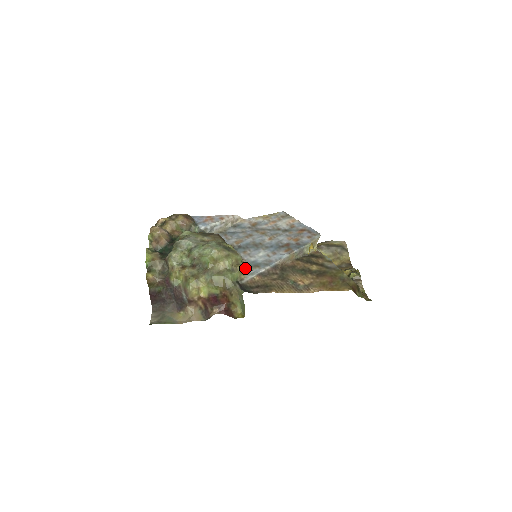
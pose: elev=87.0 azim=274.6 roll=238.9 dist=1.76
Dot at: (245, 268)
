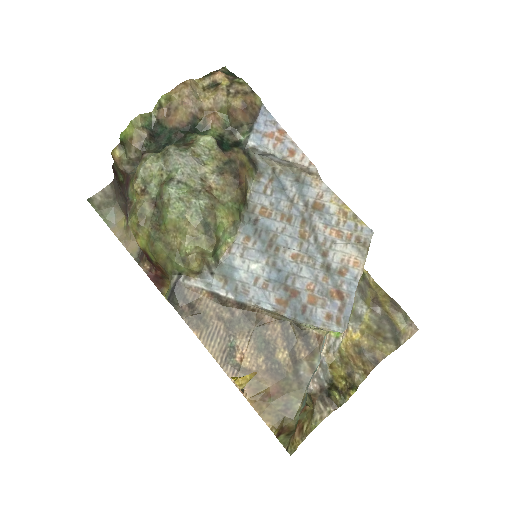
Dot at: (209, 267)
